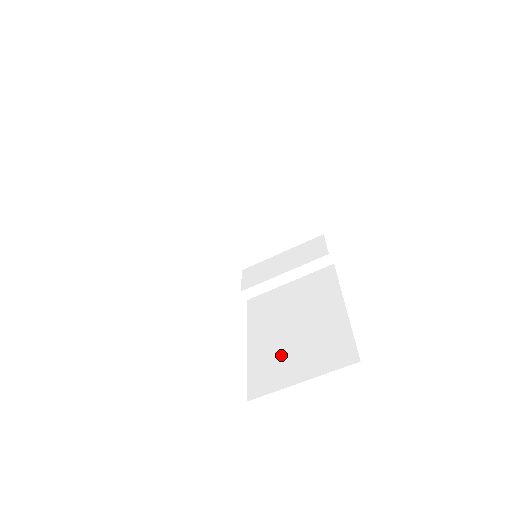
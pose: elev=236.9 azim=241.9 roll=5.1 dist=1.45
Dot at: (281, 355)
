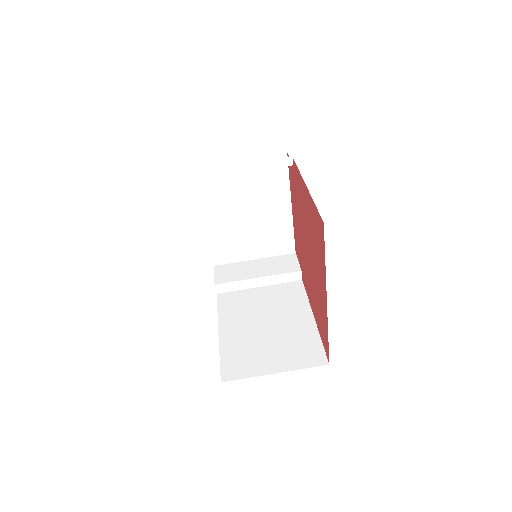
Dot at: (254, 348)
